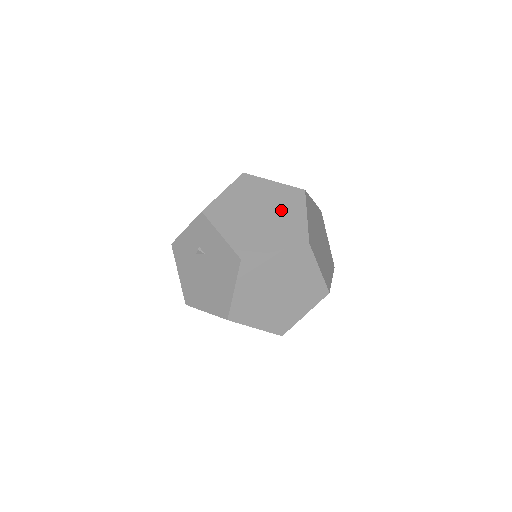
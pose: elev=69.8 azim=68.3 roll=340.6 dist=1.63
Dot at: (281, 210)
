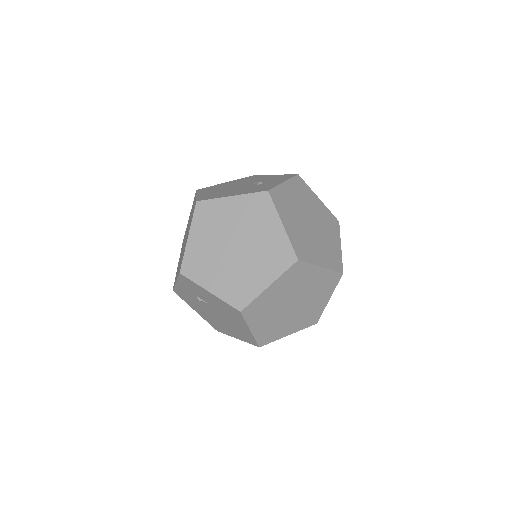
Dot at: (254, 231)
